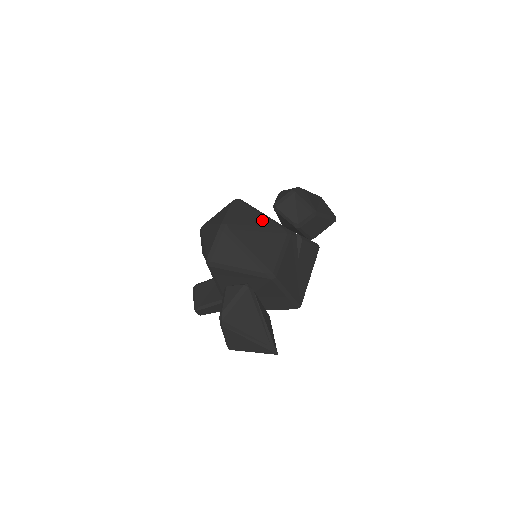
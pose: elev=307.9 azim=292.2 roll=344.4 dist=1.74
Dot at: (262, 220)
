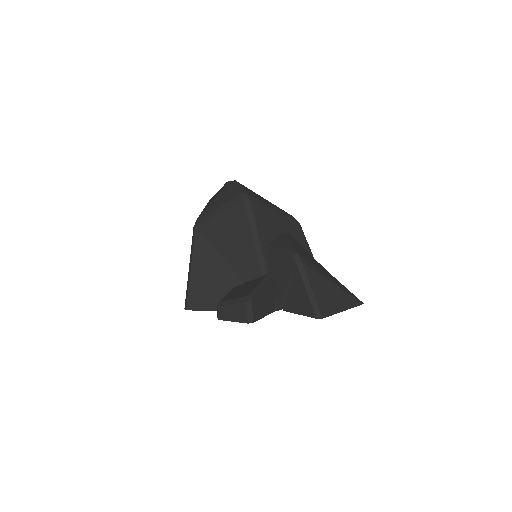
Dot at: occluded
